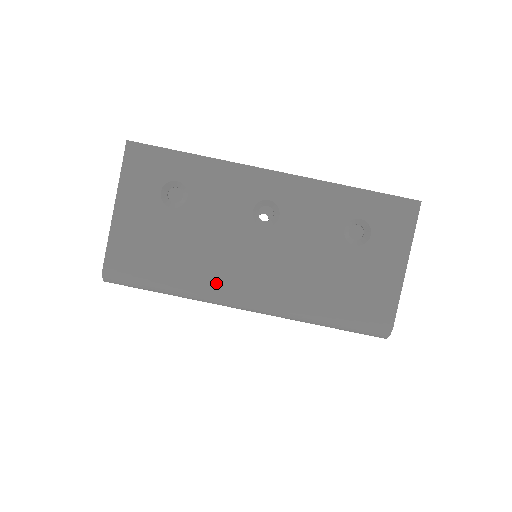
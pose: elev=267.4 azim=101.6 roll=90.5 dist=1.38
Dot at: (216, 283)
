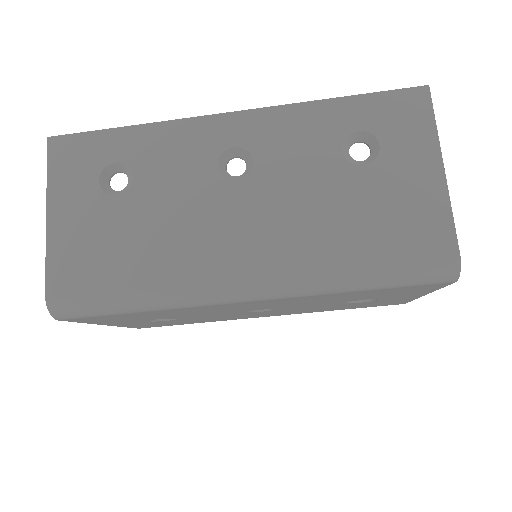
Dot at: (195, 271)
